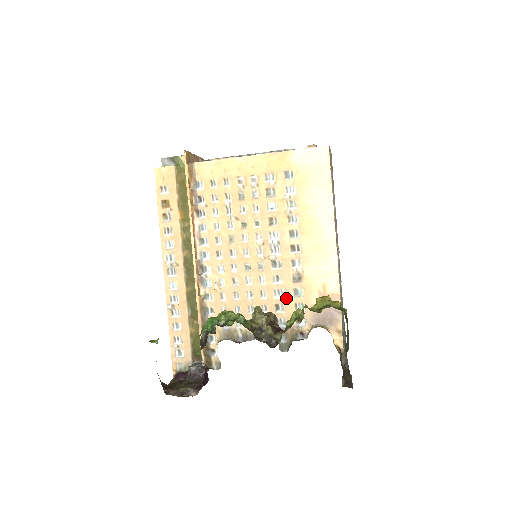
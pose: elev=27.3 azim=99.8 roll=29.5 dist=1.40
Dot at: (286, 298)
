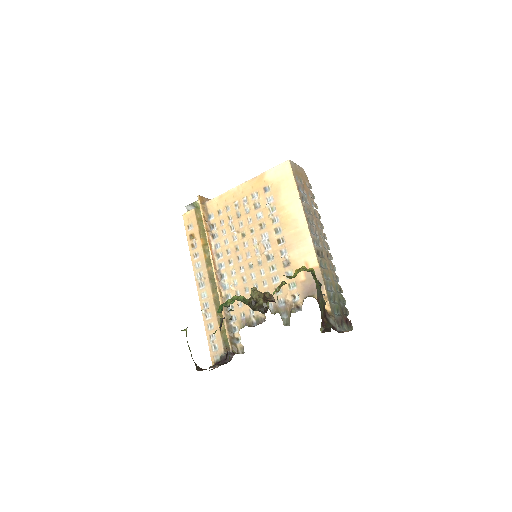
Dot at: (281, 281)
